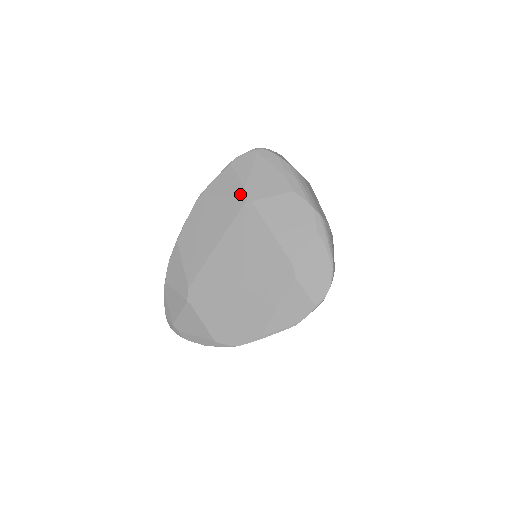
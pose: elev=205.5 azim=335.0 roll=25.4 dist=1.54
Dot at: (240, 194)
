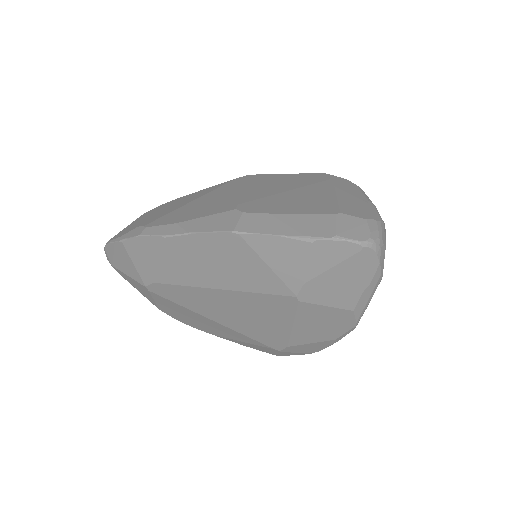
Dot at: (292, 285)
